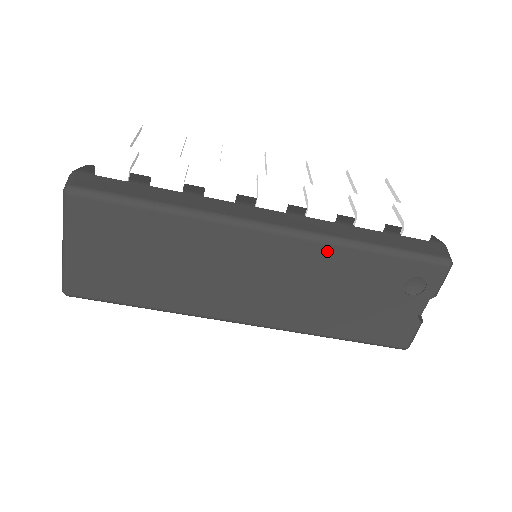
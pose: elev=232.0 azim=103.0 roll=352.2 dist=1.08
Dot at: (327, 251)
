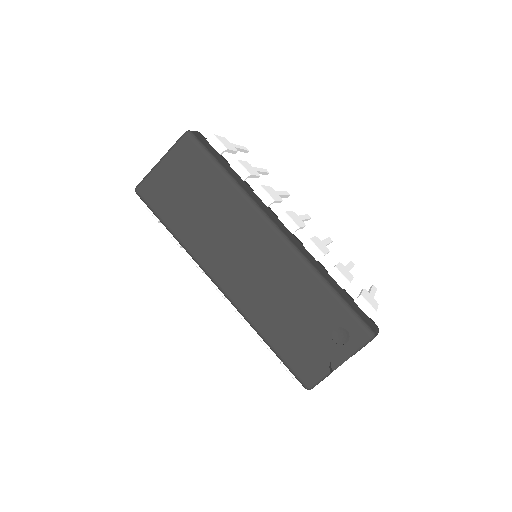
Dot at: (300, 268)
